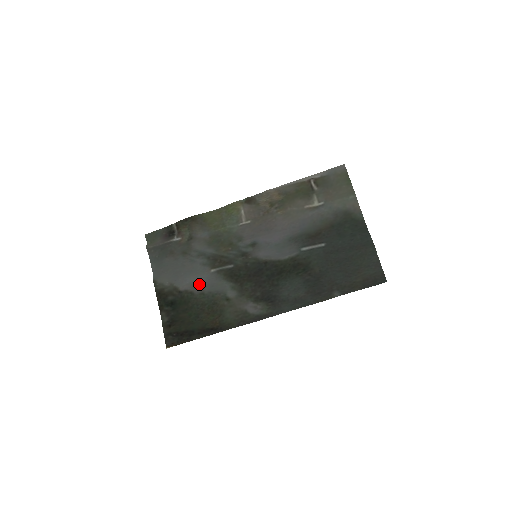
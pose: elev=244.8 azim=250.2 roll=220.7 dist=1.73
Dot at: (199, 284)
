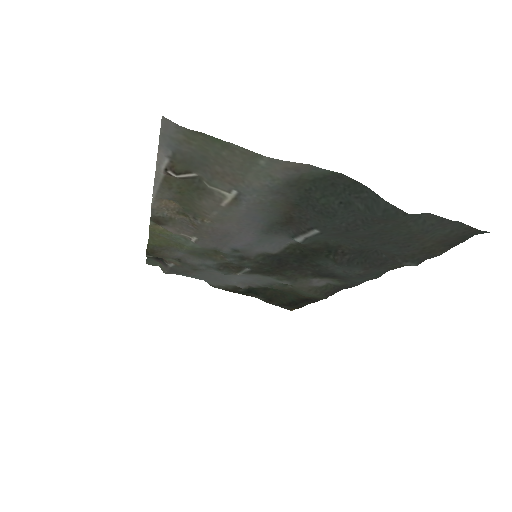
Dot at: (245, 282)
